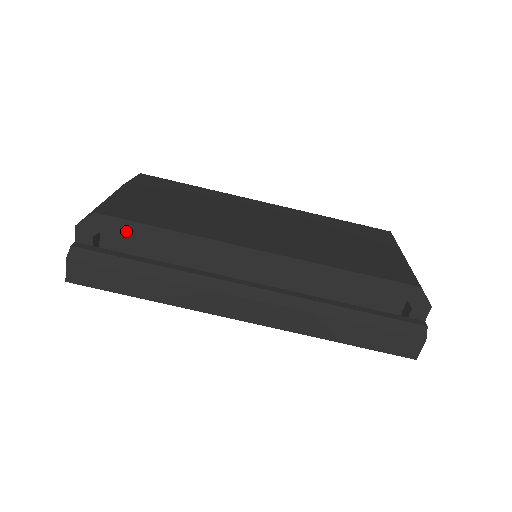
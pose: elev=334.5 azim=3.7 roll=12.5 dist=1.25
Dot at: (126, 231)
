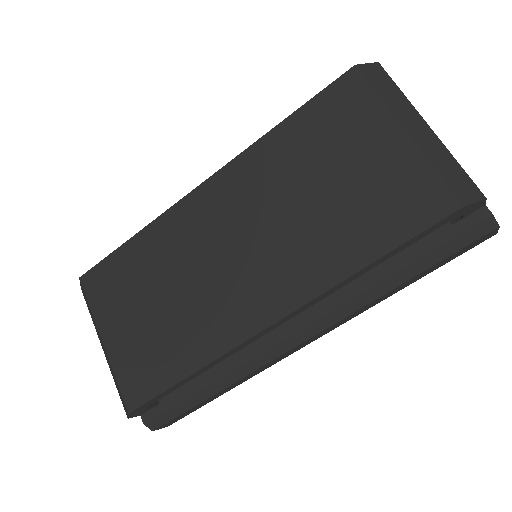
Dot at: (162, 396)
